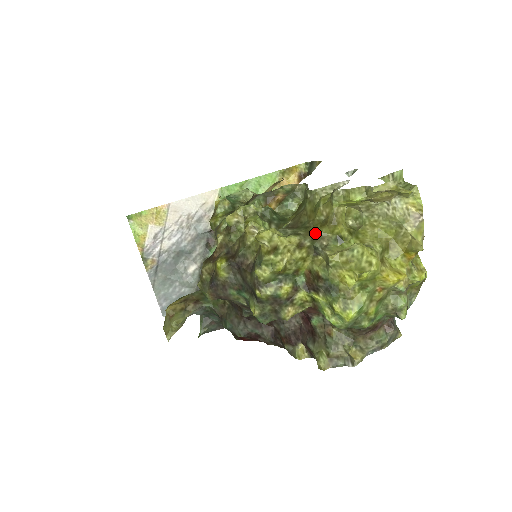
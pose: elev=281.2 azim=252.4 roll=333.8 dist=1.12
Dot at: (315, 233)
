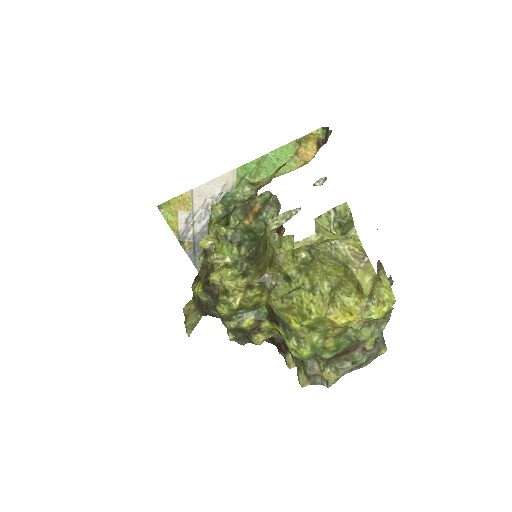
Dot at: (264, 272)
